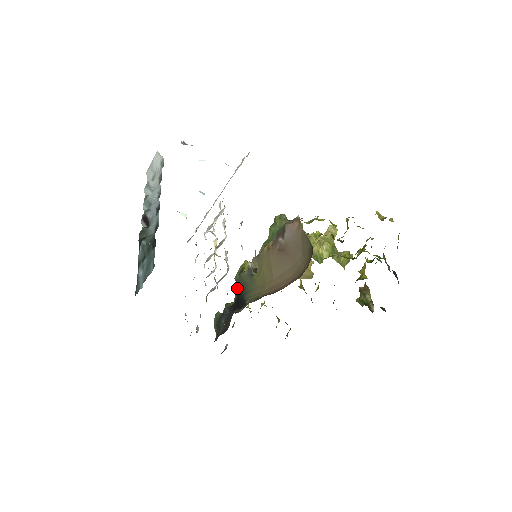
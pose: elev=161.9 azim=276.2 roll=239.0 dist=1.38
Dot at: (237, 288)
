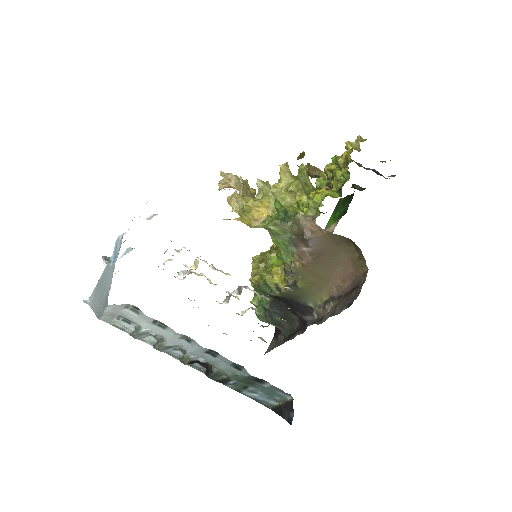
Dot at: (280, 298)
